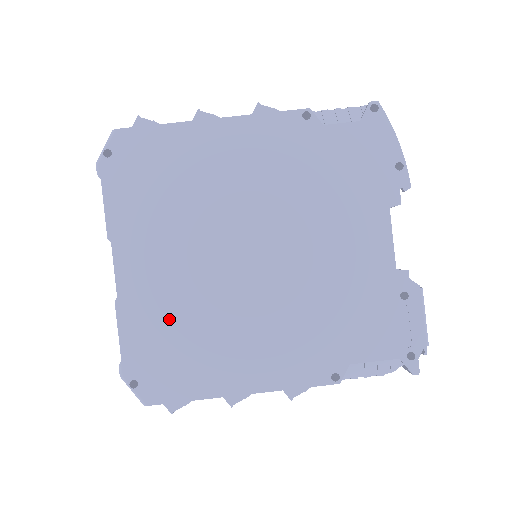
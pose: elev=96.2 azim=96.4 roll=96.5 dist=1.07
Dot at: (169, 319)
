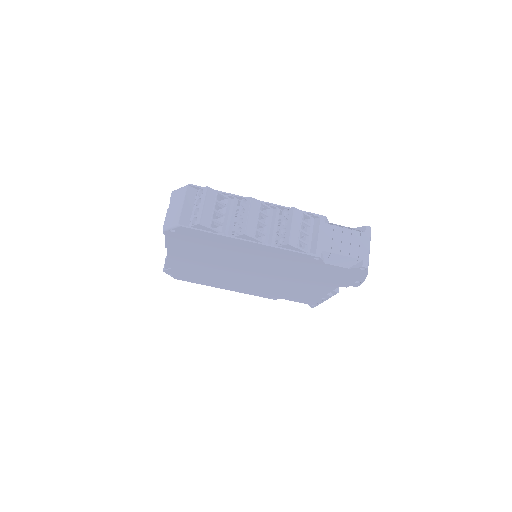
Dot at: (195, 271)
